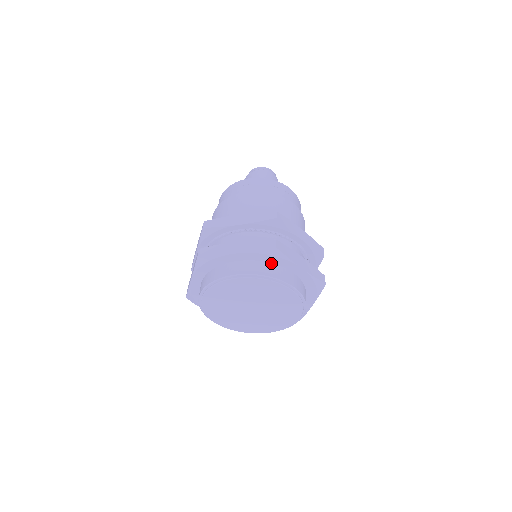
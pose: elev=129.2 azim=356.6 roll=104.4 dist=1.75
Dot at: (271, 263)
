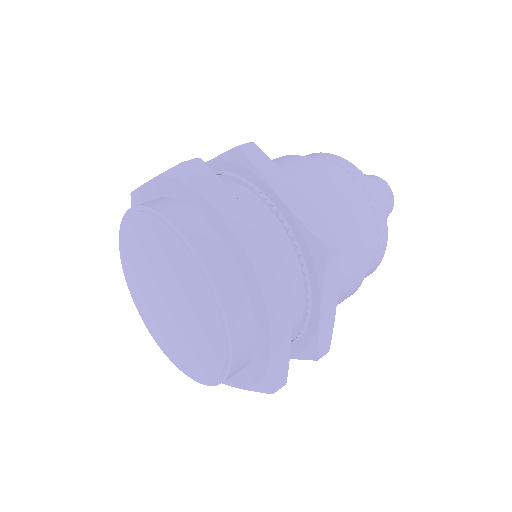
Dot at: (186, 203)
